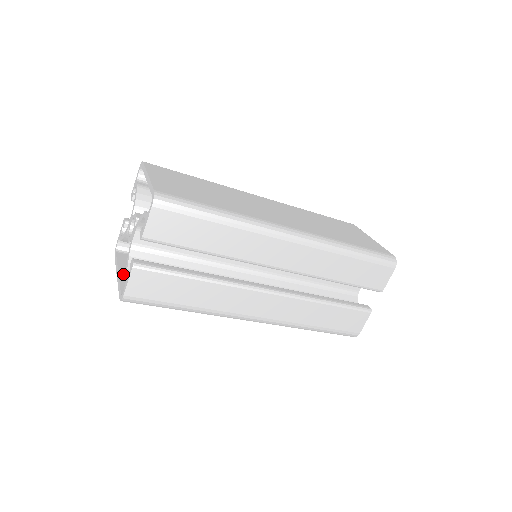
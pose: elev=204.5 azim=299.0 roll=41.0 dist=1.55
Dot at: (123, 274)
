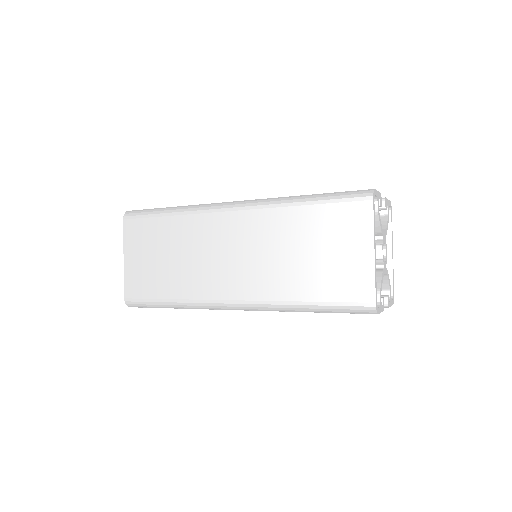
Dot at: occluded
